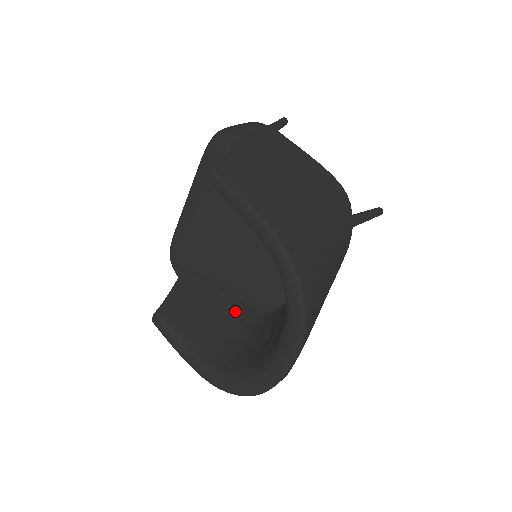
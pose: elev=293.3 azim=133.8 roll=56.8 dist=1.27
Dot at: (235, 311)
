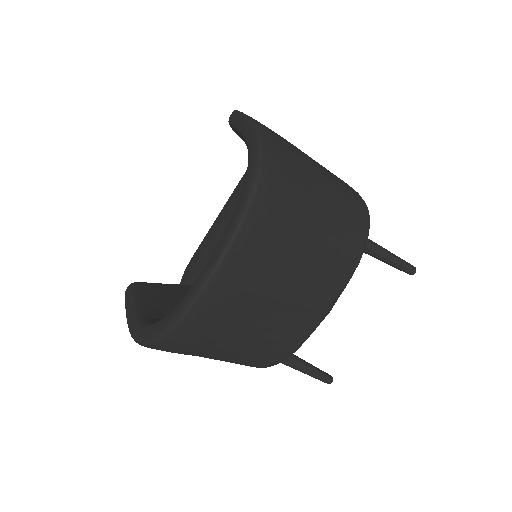
Dot at: occluded
